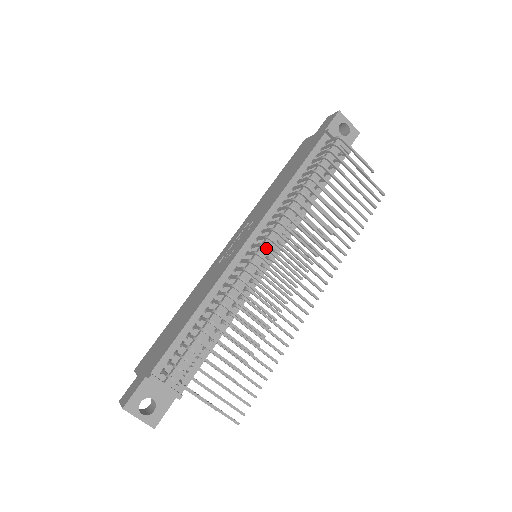
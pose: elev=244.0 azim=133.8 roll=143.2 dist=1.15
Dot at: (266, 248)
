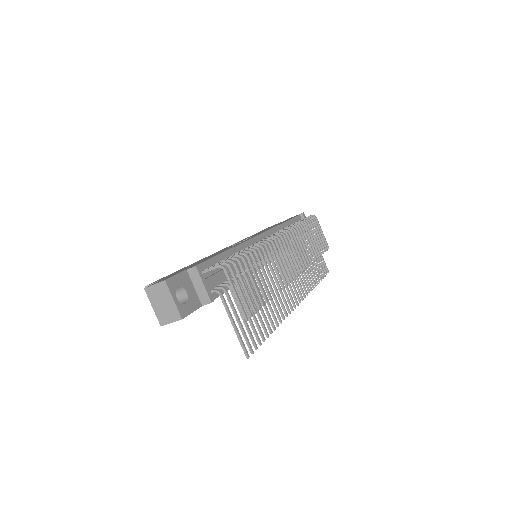
Dot at: (282, 237)
